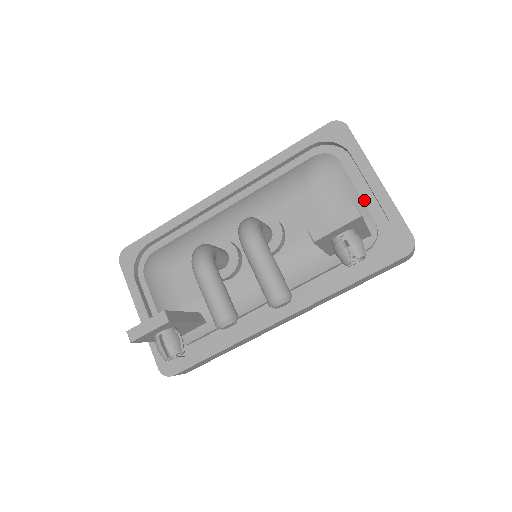
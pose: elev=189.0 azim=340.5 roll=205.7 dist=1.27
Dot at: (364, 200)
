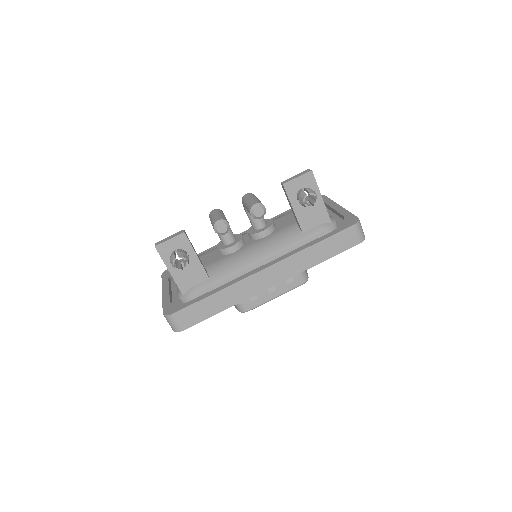
Dot at: occluded
